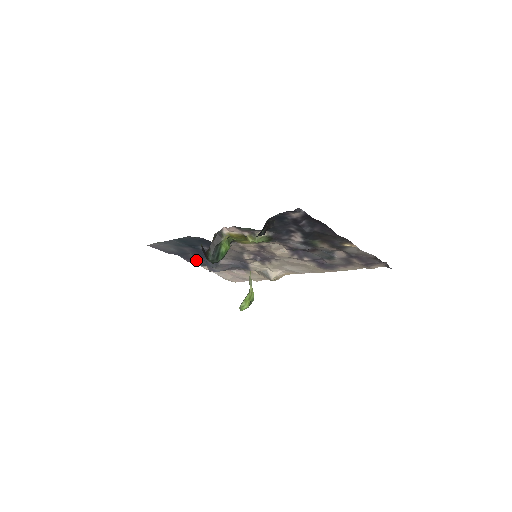
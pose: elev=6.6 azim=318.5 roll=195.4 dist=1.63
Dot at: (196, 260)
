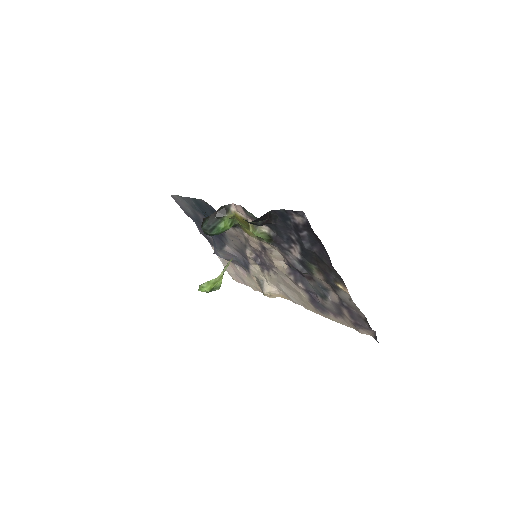
Dot at: (207, 235)
